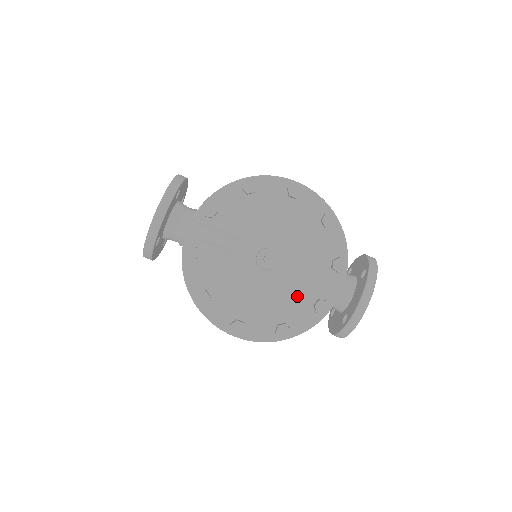
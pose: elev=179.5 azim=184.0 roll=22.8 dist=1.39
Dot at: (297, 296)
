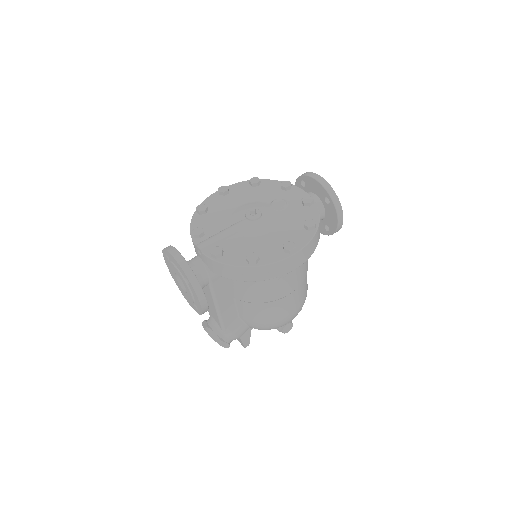
Dot at: (291, 212)
